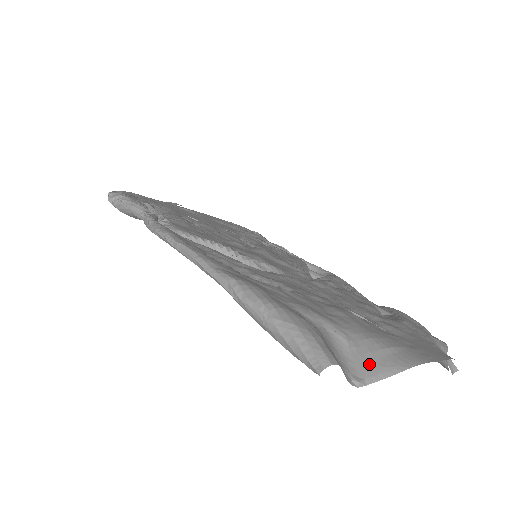
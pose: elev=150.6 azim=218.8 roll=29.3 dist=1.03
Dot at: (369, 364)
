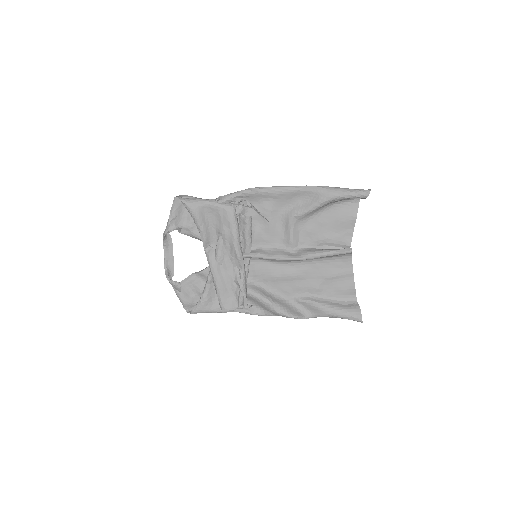
Dot at: occluded
